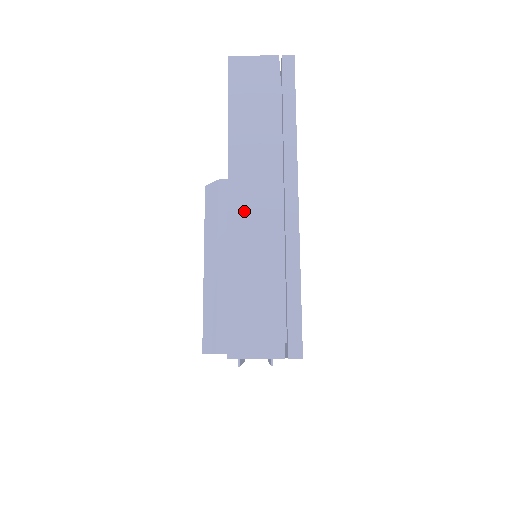
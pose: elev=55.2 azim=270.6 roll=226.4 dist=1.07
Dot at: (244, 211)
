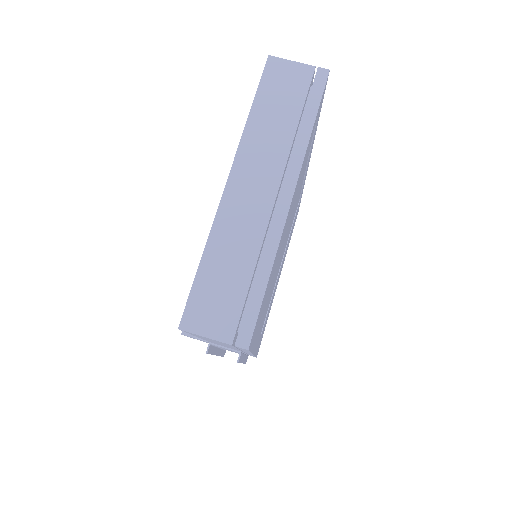
Dot at: (237, 199)
